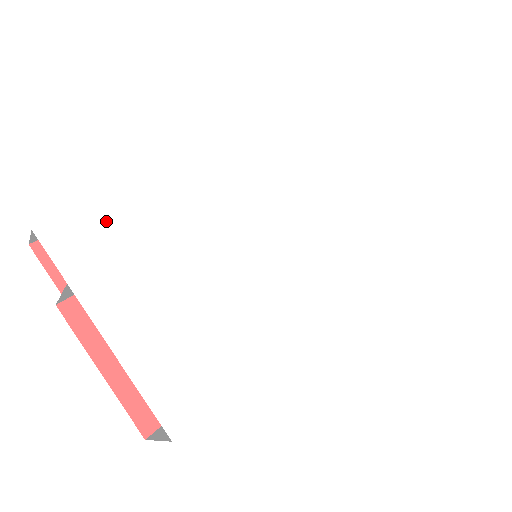
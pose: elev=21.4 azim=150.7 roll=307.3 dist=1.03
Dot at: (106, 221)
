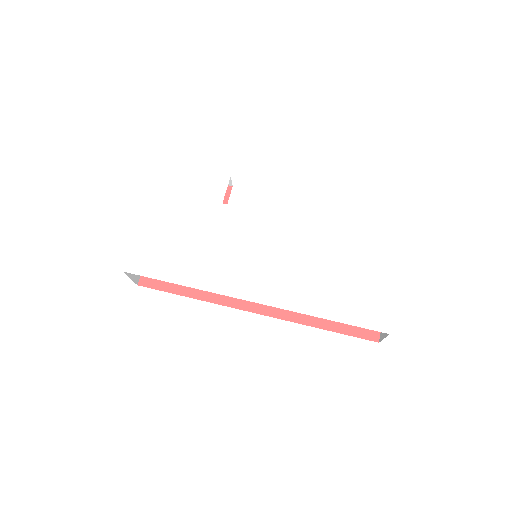
Dot at: (190, 179)
